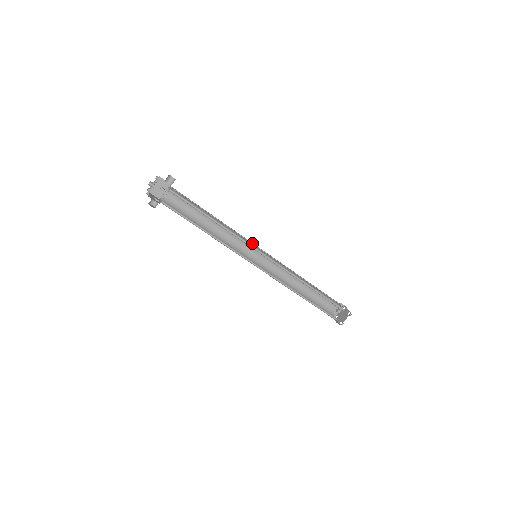
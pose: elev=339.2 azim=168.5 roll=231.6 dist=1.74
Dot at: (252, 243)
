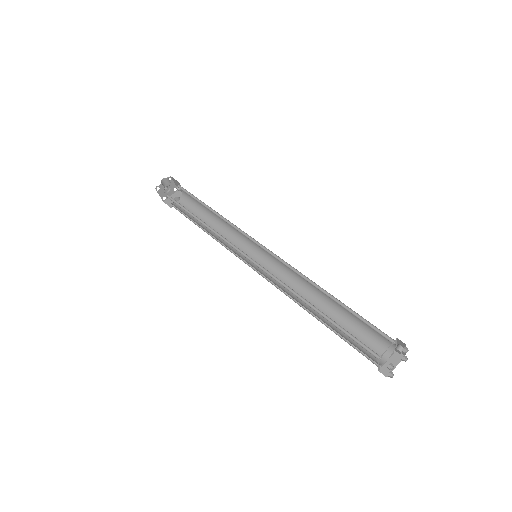
Dot at: (253, 238)
